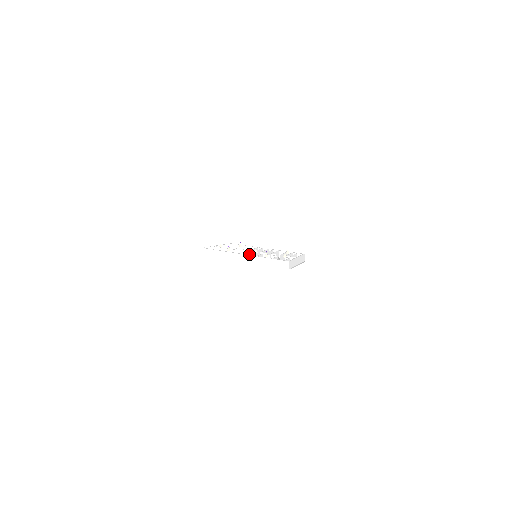
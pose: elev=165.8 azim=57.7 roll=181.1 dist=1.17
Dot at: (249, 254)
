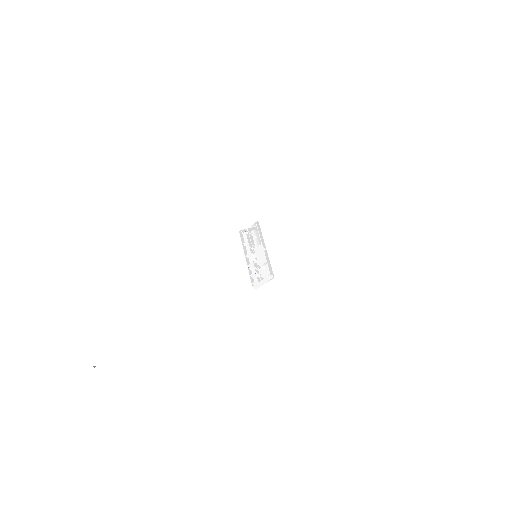
Dot at: (254, 251)
